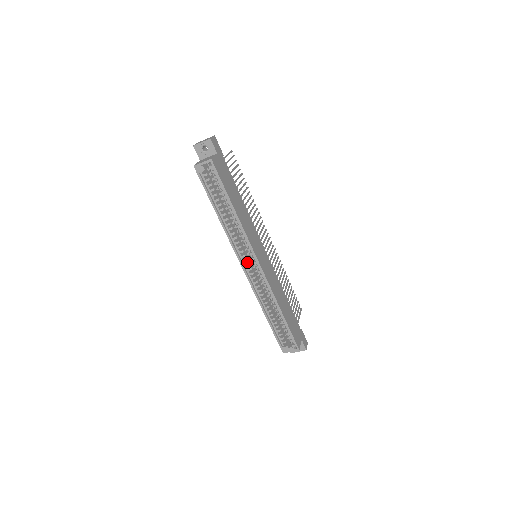
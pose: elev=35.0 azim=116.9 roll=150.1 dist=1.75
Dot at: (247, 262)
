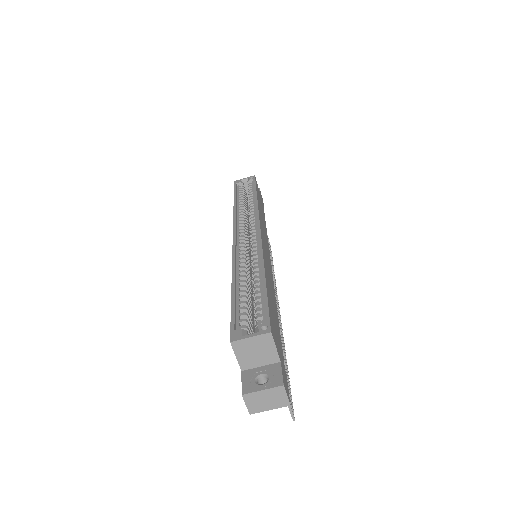
Dot at: occluded
